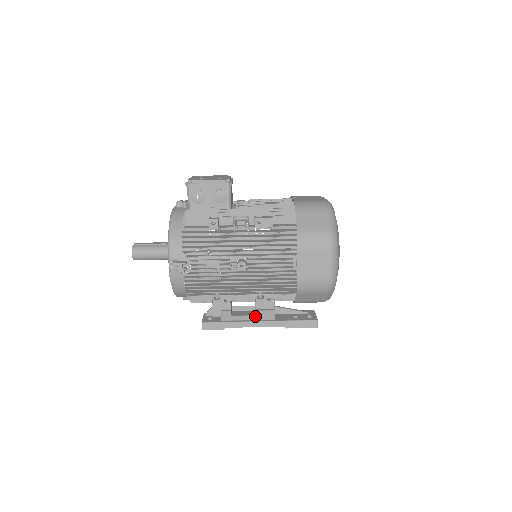
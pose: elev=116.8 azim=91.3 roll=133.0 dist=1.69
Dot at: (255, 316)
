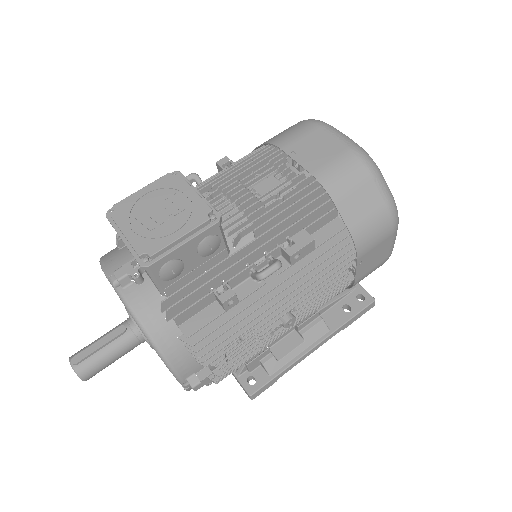
Dot at: (305, 342)
